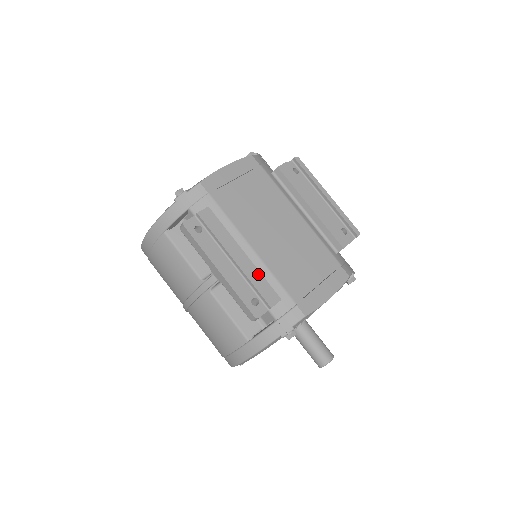
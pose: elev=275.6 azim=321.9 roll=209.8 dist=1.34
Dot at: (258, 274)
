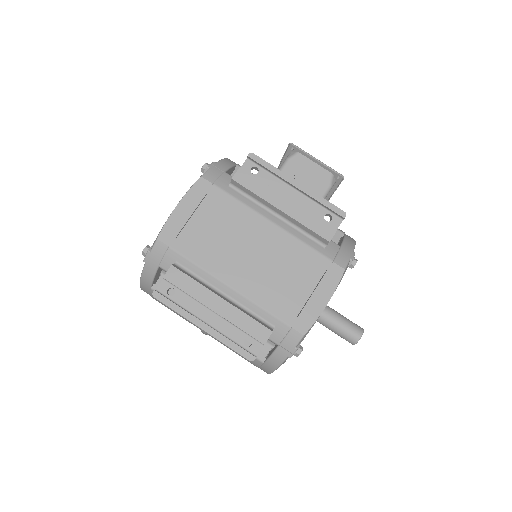
Dot at: (242, 315)
